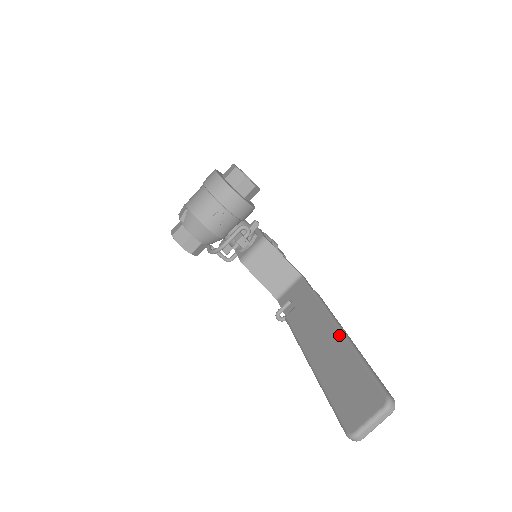
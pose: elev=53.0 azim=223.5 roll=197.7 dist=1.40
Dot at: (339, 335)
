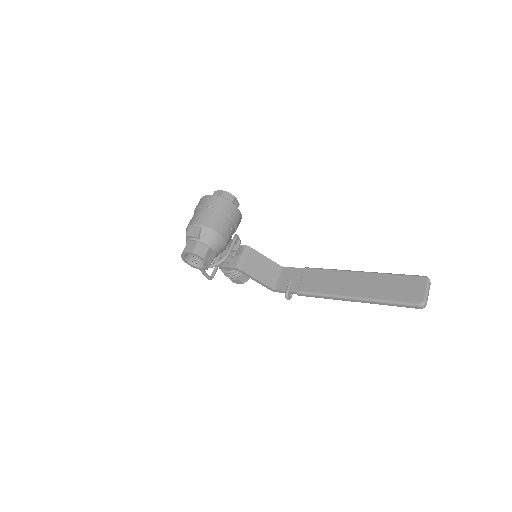
Dot at: (359, 273)
